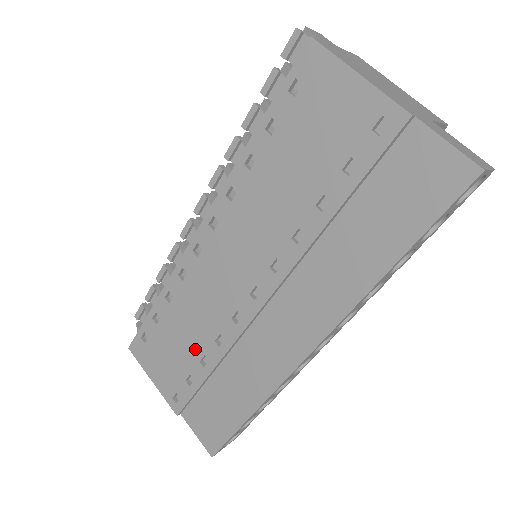
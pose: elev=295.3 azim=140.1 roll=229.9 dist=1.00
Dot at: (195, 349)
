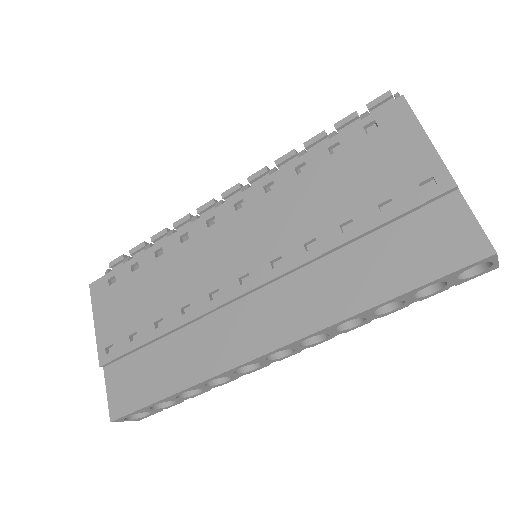
Dot at: (157, 309)
